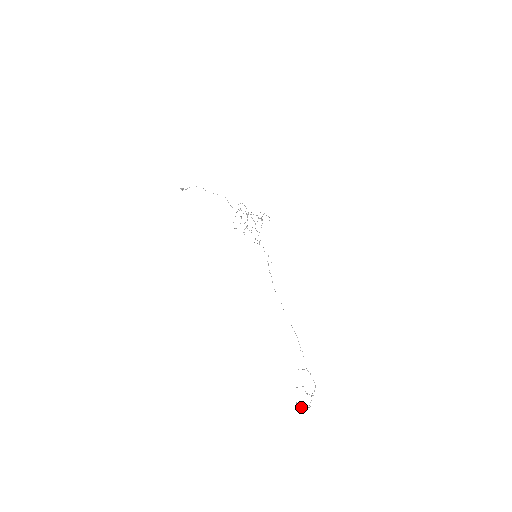
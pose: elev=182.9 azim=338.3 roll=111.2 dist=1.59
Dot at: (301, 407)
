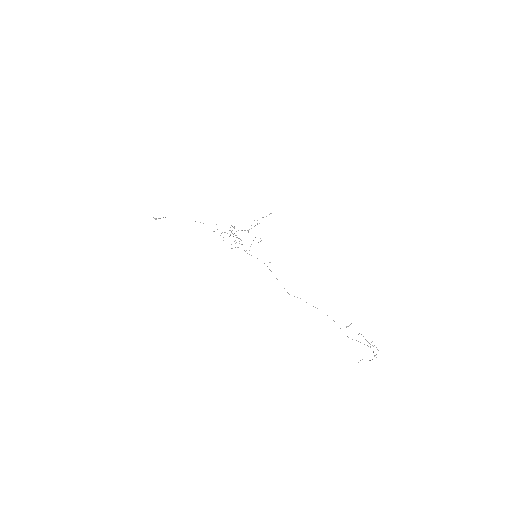
Dot at: occluded
